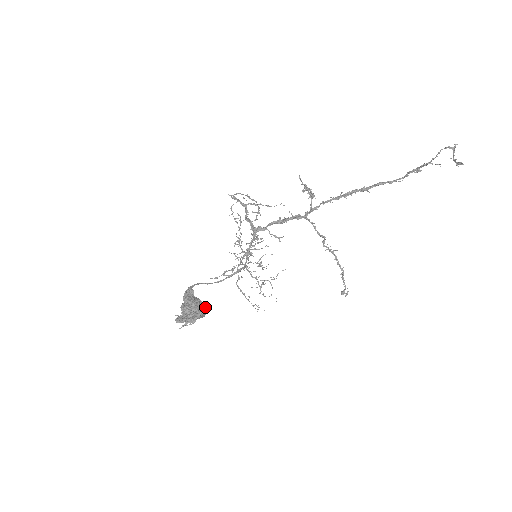
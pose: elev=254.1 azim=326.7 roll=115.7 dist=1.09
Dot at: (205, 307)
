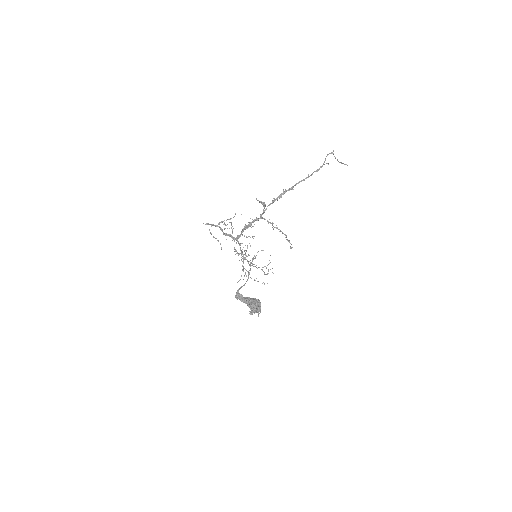
Dot at: occluded
